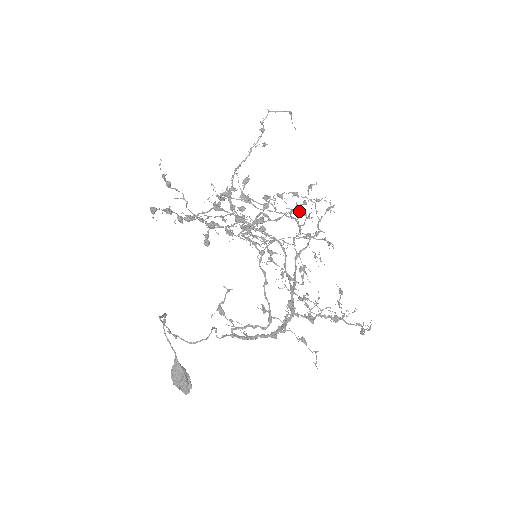
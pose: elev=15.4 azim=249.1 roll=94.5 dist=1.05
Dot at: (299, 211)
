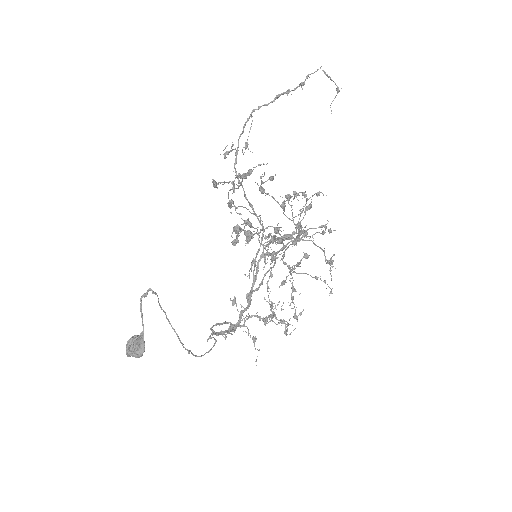
Dot at: (331, 261)
